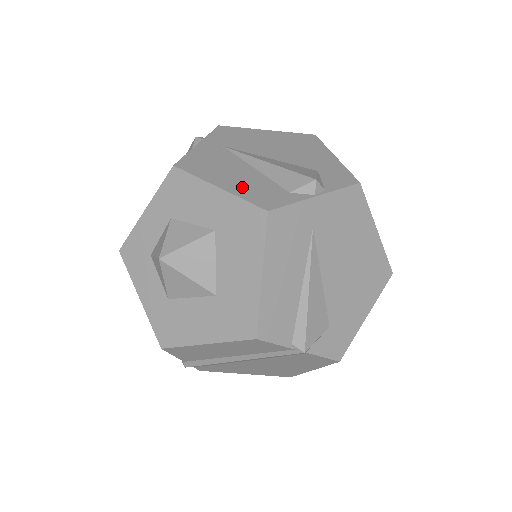
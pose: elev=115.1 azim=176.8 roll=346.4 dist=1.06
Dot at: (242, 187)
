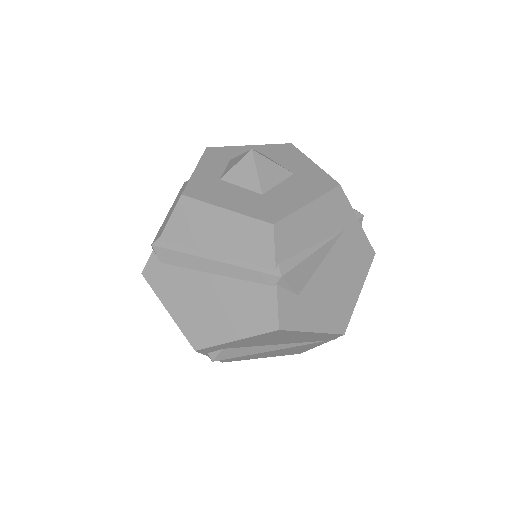
Dot at: occluded
